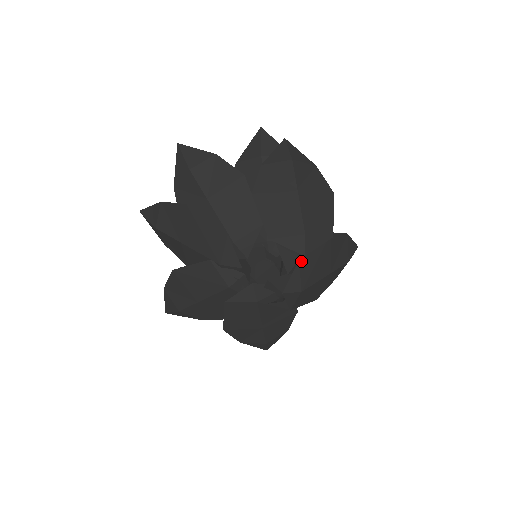
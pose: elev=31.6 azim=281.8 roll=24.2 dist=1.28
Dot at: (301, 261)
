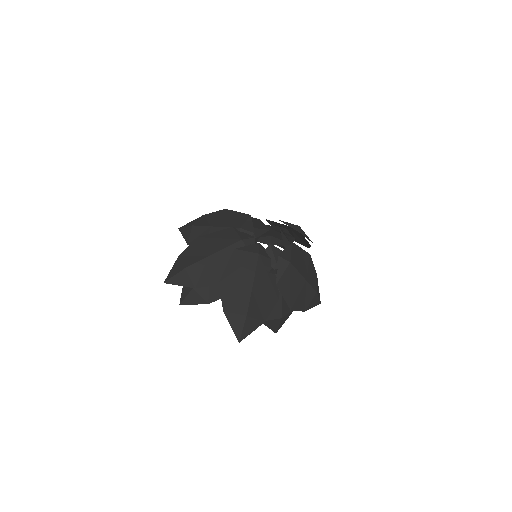
Dot at: (293, 245)
